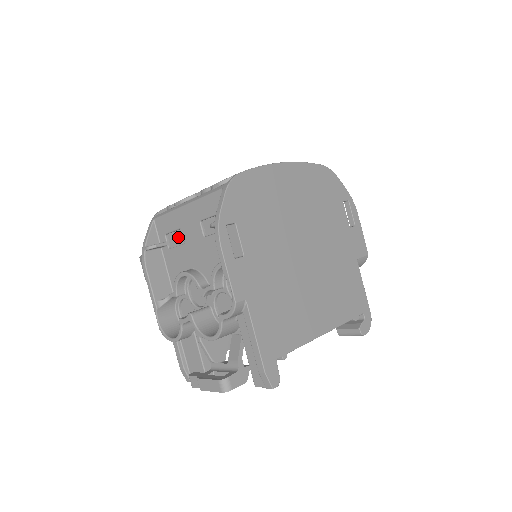
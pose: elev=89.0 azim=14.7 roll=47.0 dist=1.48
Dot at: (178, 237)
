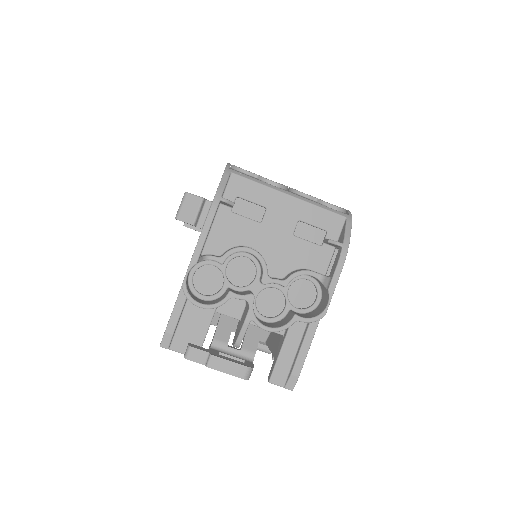
Dot at: (252, 210)
